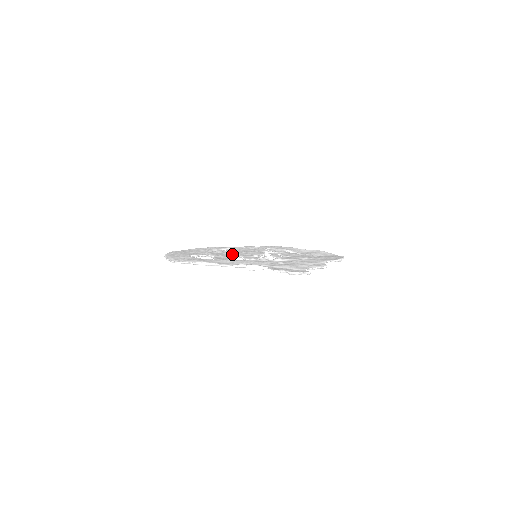
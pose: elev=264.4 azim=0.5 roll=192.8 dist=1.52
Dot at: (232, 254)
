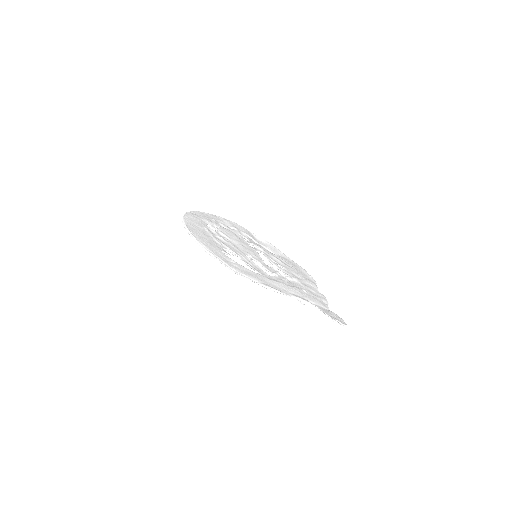
Dot at: (241, 250)
